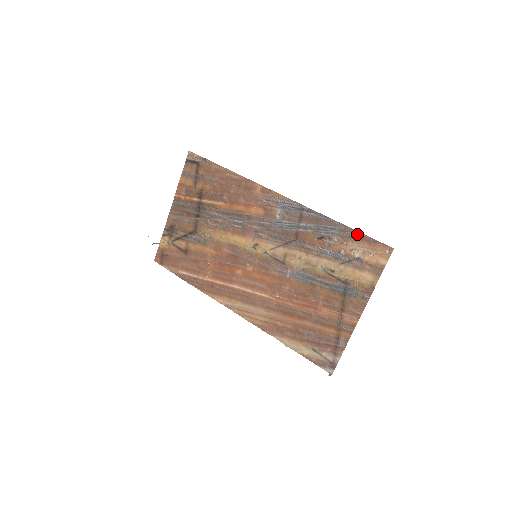
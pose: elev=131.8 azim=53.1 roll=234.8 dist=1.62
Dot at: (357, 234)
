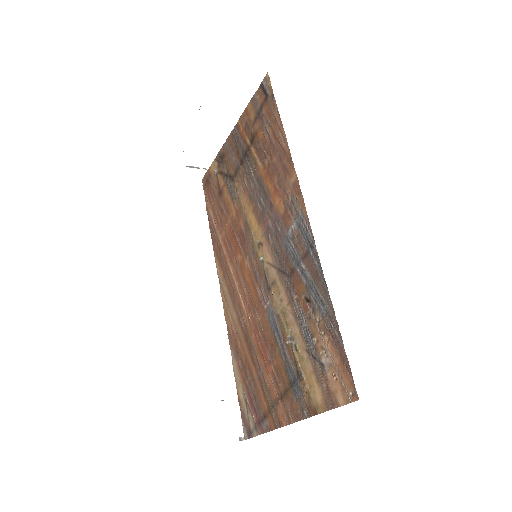
Dot at: (338, 337)
